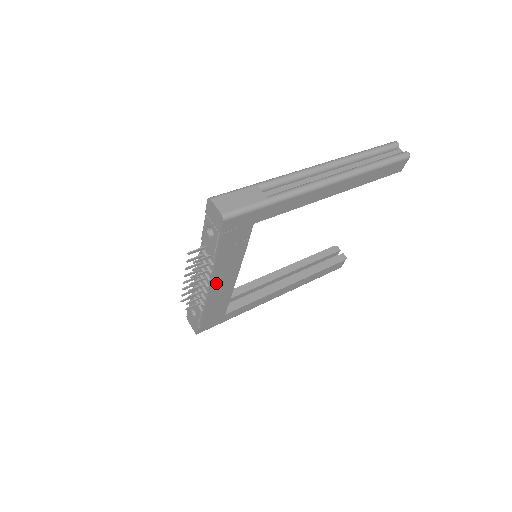
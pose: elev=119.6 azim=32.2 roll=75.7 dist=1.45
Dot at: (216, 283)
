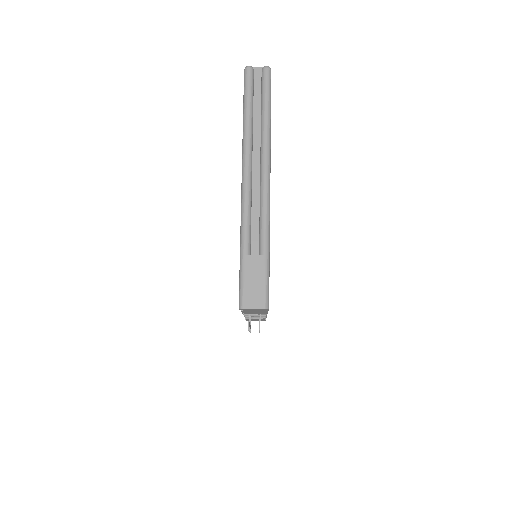
Dot at: occluded
